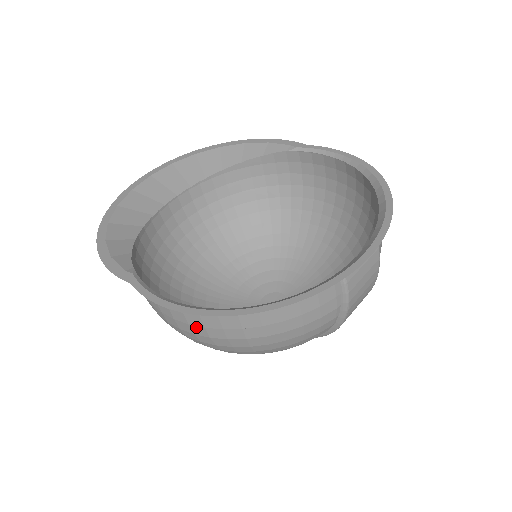
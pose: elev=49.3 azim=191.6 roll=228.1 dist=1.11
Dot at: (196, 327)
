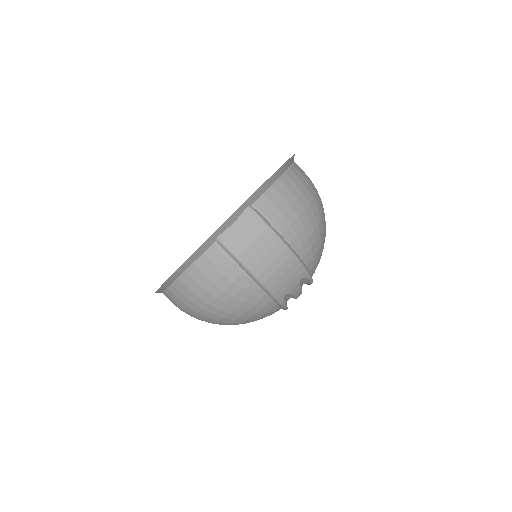
Dot at: (175, 303)
